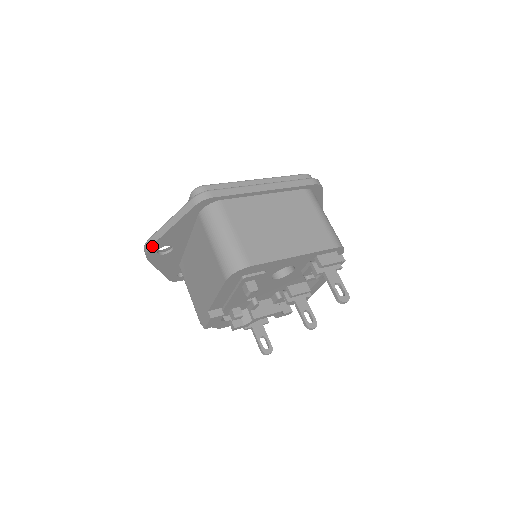
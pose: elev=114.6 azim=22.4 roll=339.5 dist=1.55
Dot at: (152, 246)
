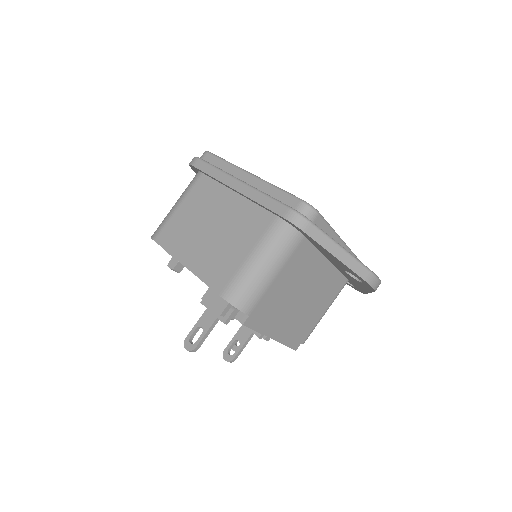
Dot at: occluded
